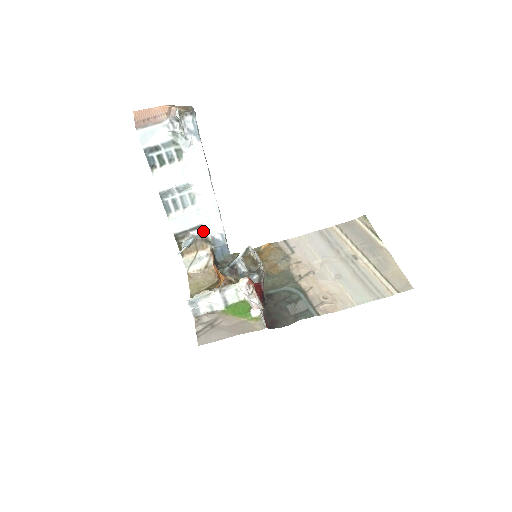
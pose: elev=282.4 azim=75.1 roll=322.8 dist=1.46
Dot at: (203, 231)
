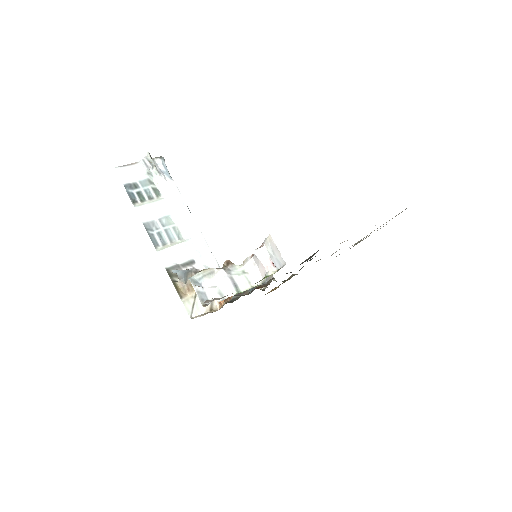
Dot at: (197, 268)
